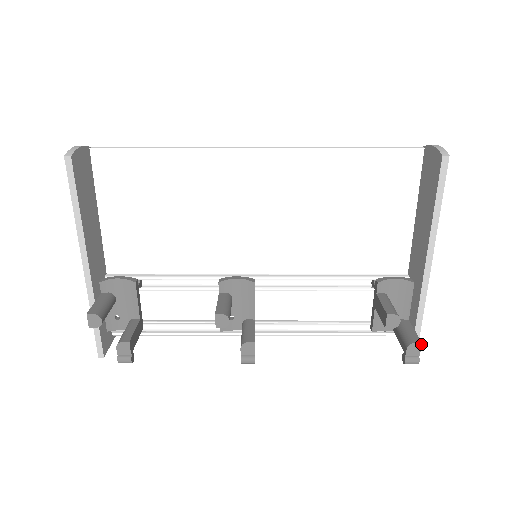
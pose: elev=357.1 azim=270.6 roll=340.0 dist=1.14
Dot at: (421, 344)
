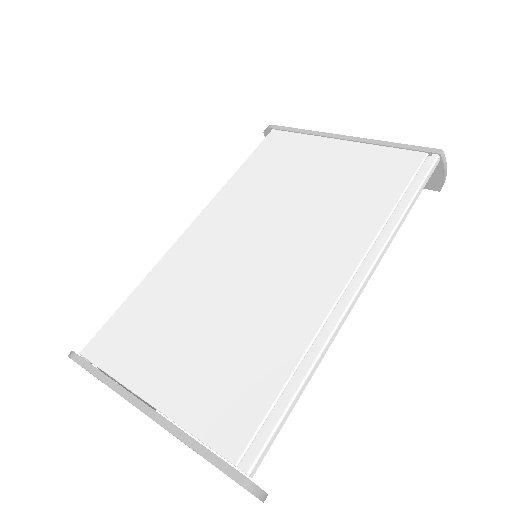
Dot at: occluded
